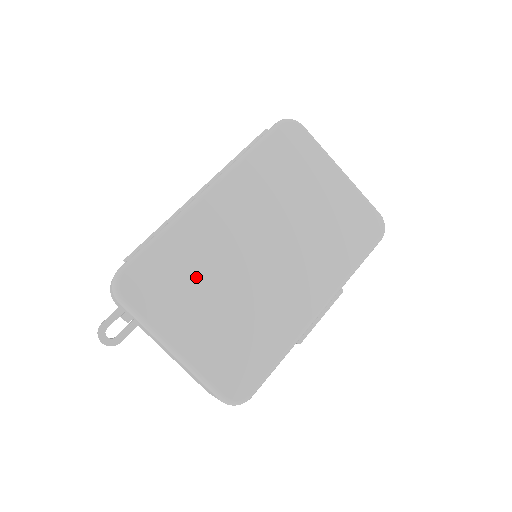
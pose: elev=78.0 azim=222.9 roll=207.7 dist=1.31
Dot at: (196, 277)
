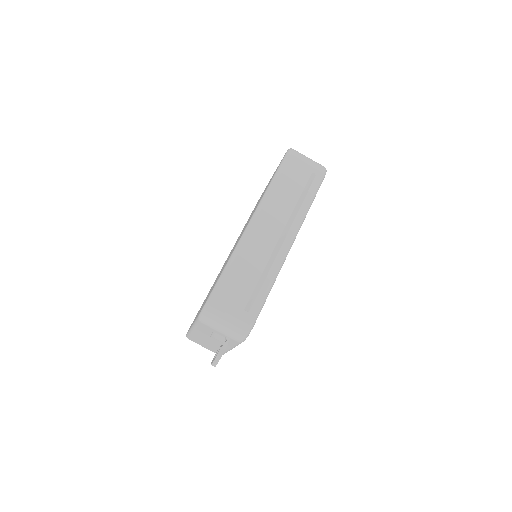
Dot at: occluded
